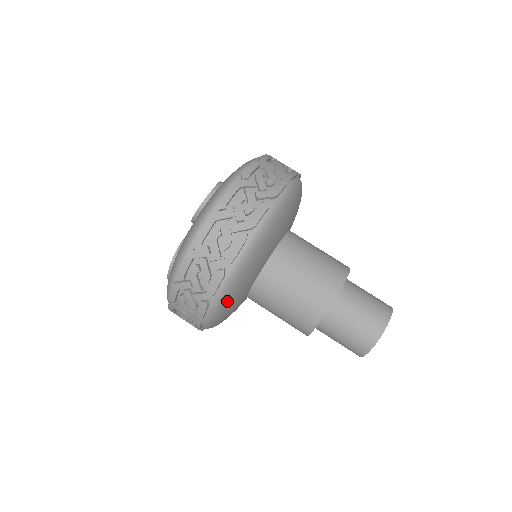
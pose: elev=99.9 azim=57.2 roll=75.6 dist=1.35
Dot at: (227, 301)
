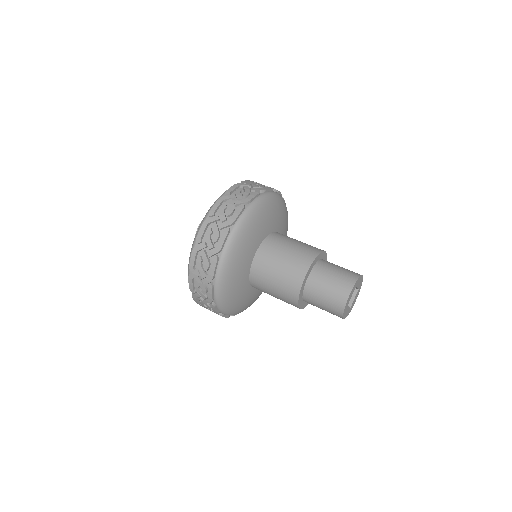
Dot at: (255, 217)
